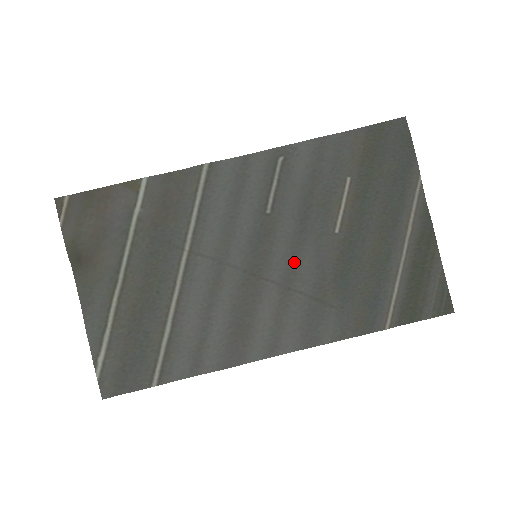
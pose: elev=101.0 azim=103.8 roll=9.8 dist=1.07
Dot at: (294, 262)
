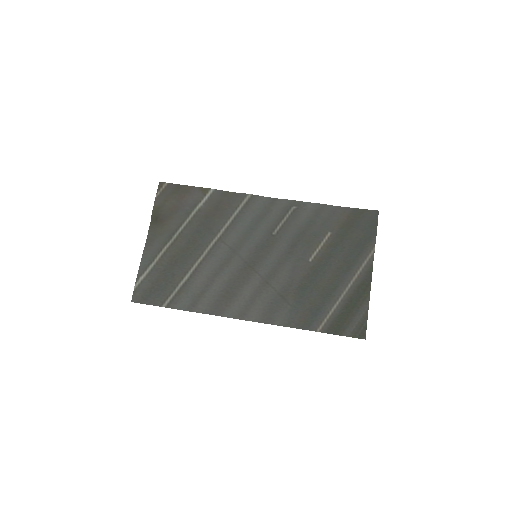
Dot at: (277, 269)
